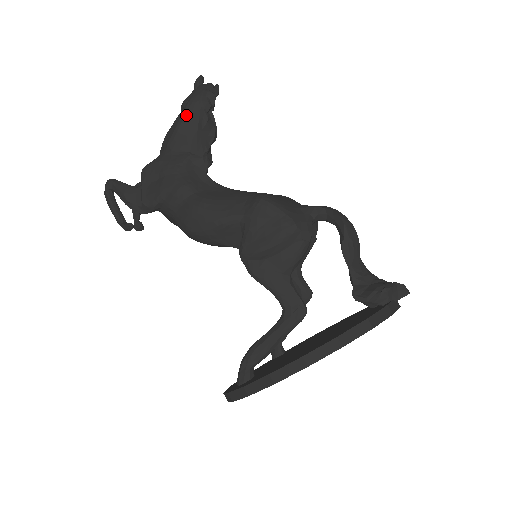
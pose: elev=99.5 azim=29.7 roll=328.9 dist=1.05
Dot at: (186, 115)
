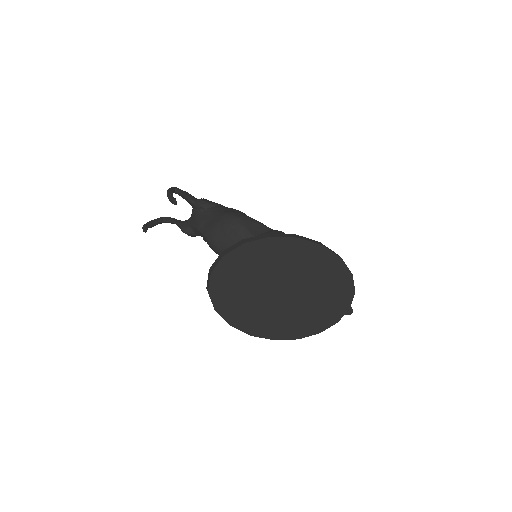
Dot at: (239, 211)
